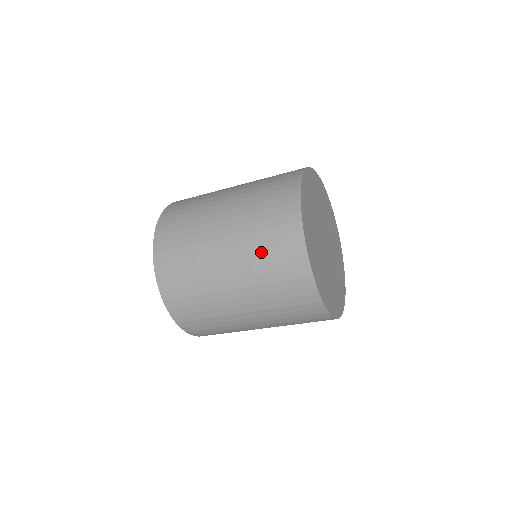
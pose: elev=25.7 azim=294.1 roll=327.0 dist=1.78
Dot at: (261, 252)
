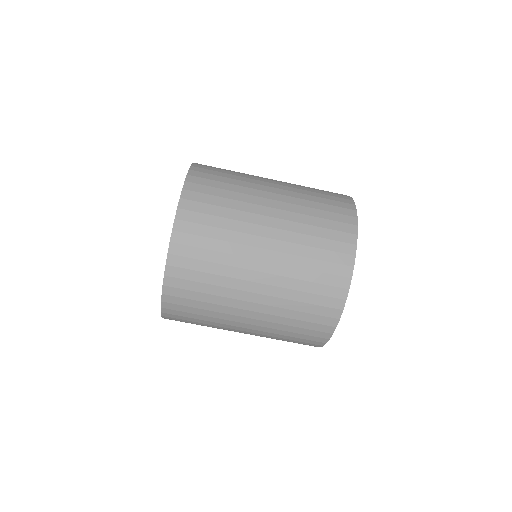
Dot at: occluded
